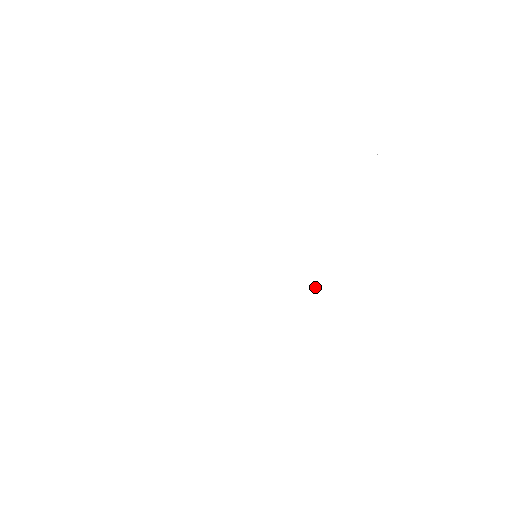
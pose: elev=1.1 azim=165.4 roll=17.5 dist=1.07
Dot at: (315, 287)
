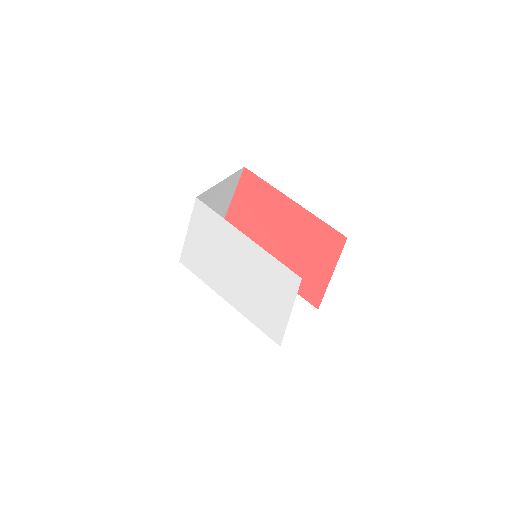
Dot at: (253, 300)
